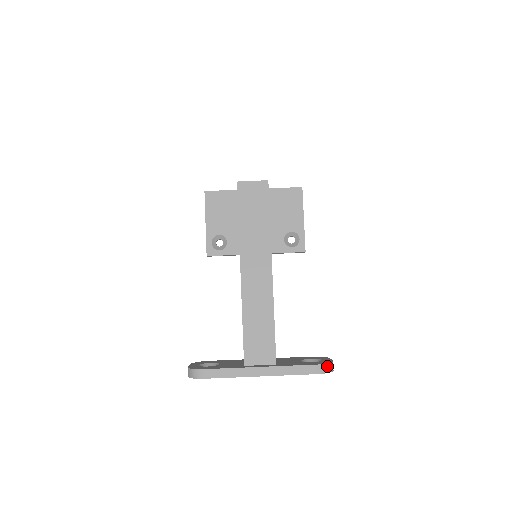
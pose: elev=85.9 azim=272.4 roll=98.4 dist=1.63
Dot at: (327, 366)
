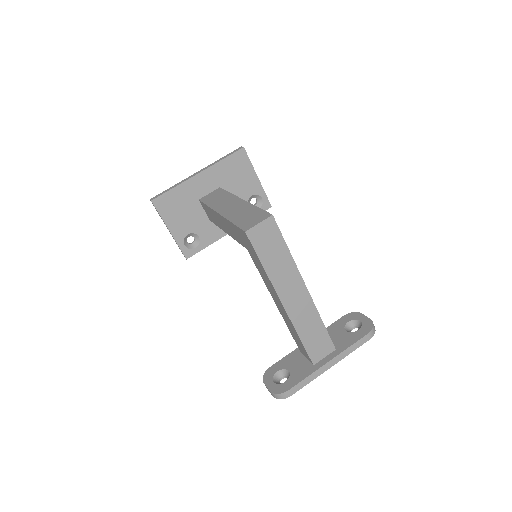
Dot at: (373, 330)
